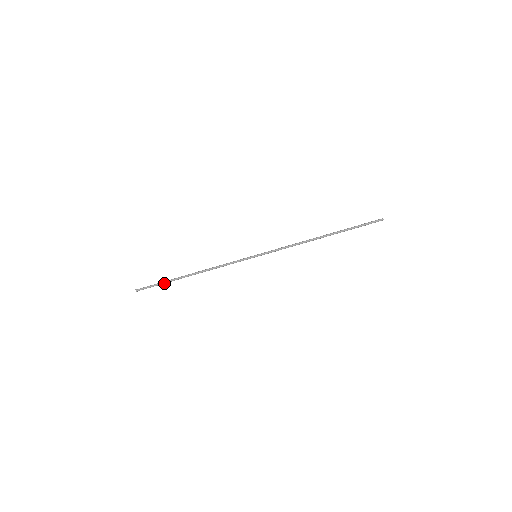
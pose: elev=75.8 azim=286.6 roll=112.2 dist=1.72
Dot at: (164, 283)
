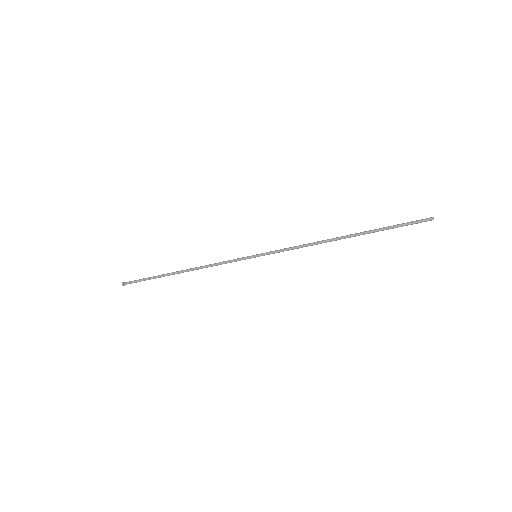
Dot at: occluded
